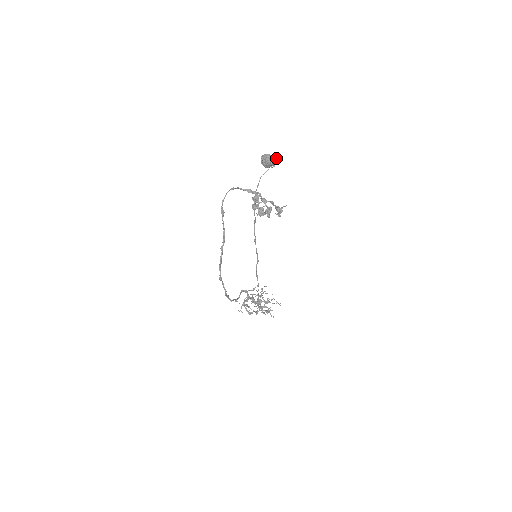
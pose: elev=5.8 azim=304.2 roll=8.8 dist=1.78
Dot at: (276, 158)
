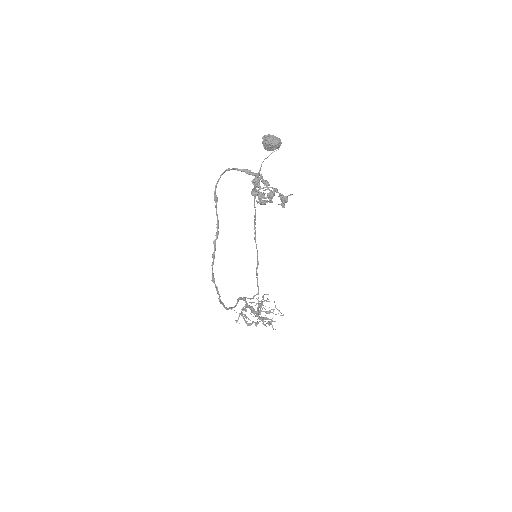
Dot at: (280, 139)
